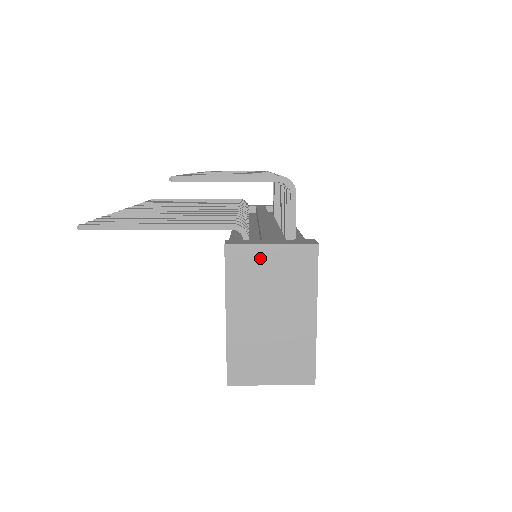
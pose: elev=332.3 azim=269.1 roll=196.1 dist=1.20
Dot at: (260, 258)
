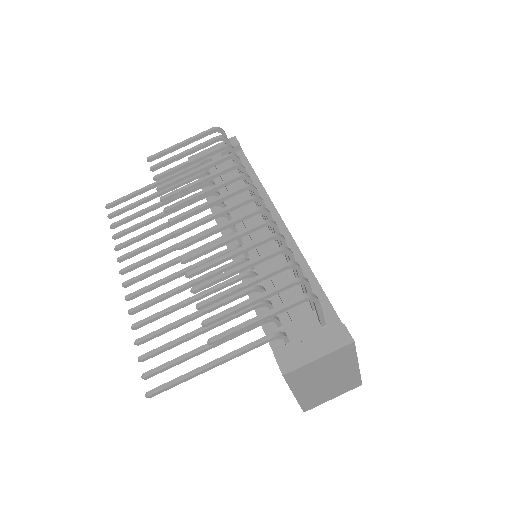
Dot at: (312, 367)
